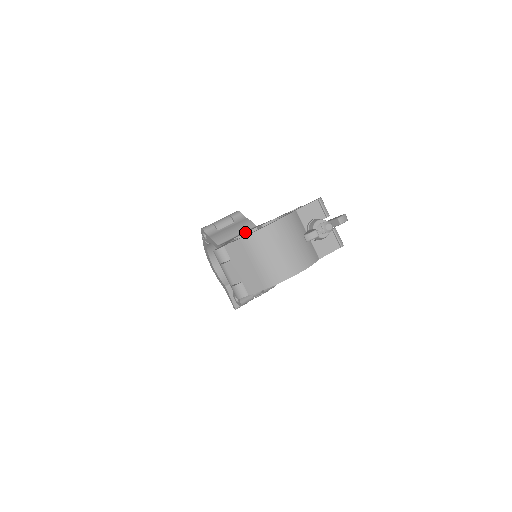
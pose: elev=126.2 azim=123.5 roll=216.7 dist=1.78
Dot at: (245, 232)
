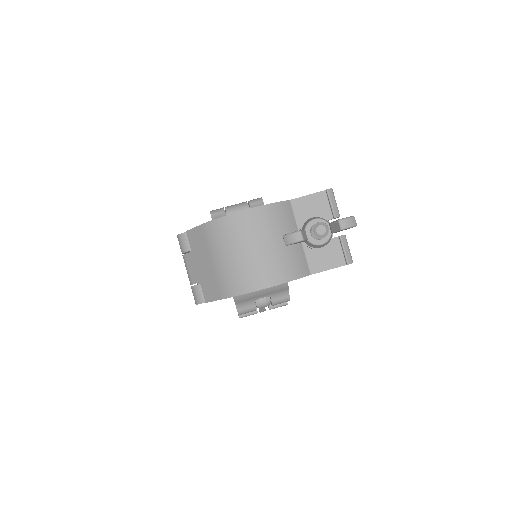
Dot at: occluded
